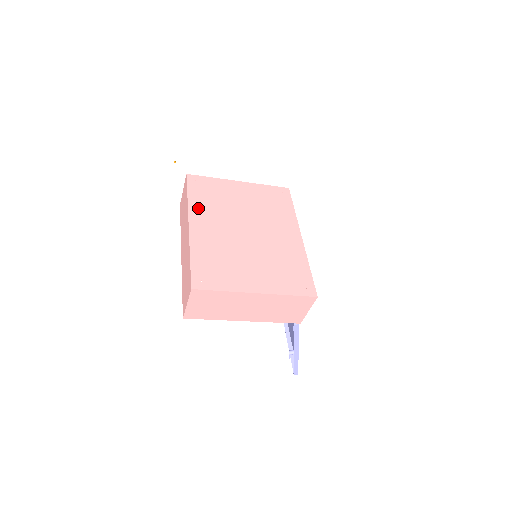
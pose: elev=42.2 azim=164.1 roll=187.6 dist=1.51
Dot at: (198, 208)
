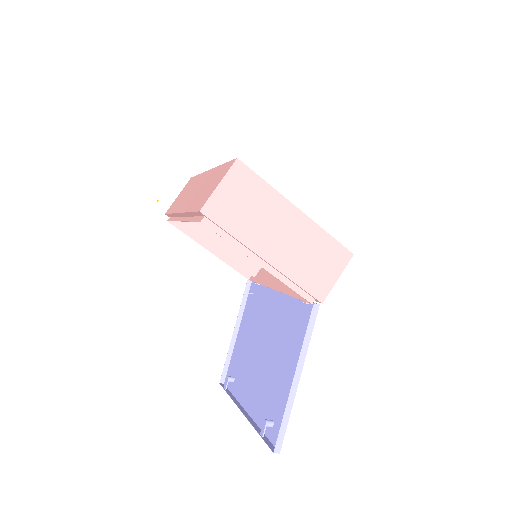
Dot at: occluded
